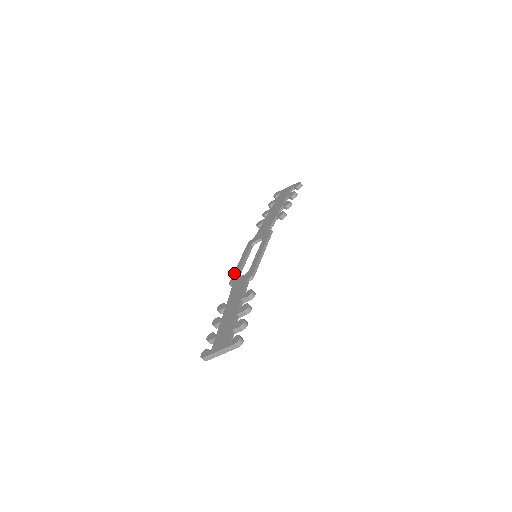
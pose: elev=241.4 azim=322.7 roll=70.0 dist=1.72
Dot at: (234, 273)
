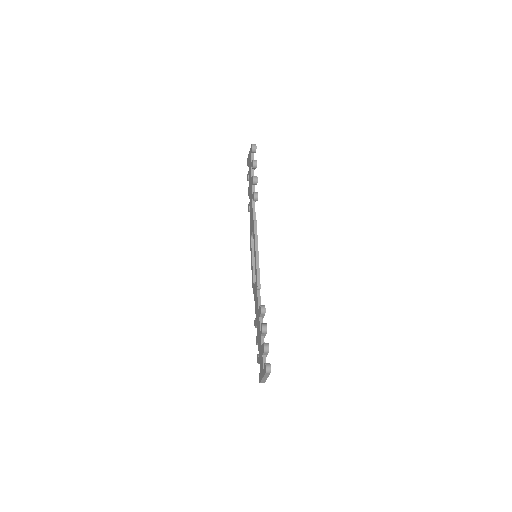
Dot at: (252, 280)
